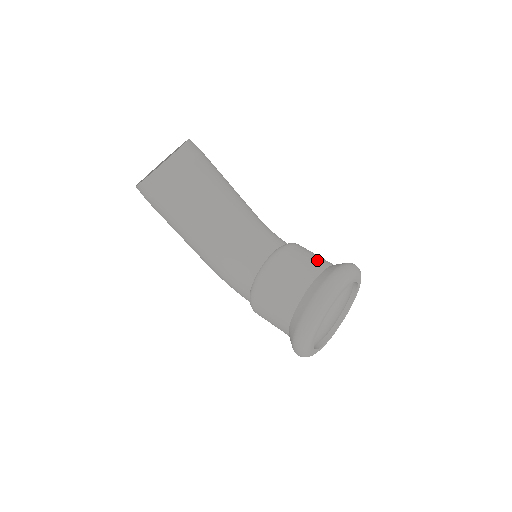
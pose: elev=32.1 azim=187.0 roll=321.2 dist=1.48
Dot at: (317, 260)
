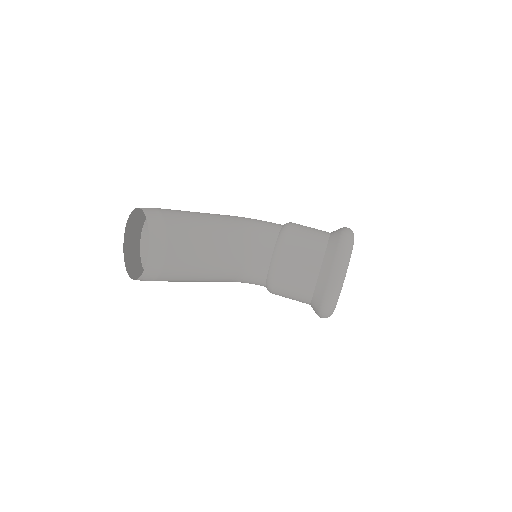
Dot at: (312, 251)
